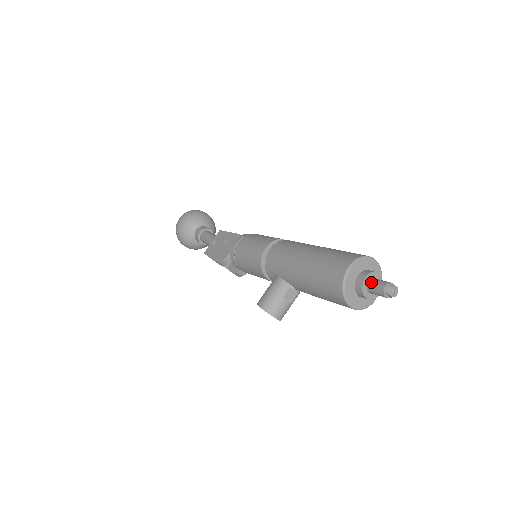
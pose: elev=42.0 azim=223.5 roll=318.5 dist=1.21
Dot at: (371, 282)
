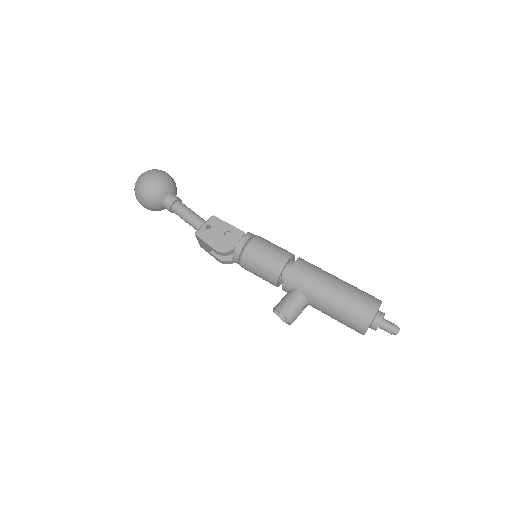
Dot at: (384, 322)
